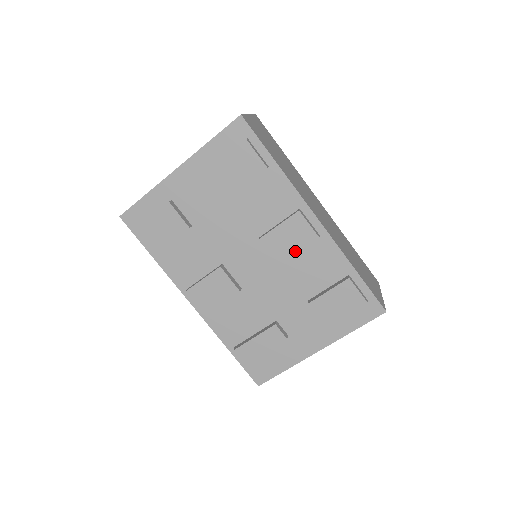
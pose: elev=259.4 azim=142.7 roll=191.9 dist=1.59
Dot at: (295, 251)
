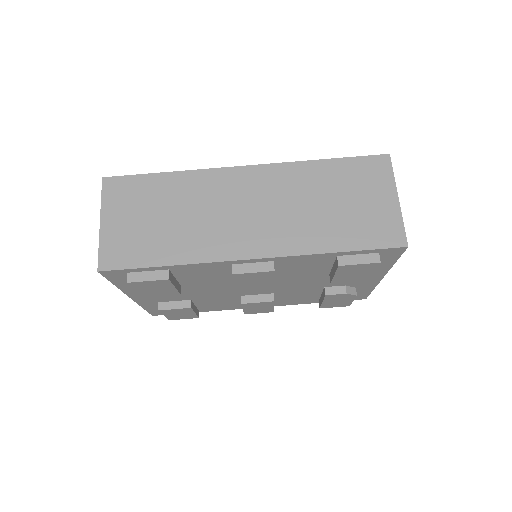
Dot at: (271, 281)
